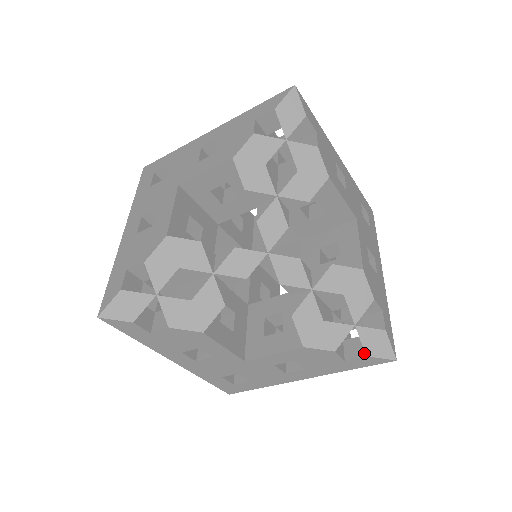
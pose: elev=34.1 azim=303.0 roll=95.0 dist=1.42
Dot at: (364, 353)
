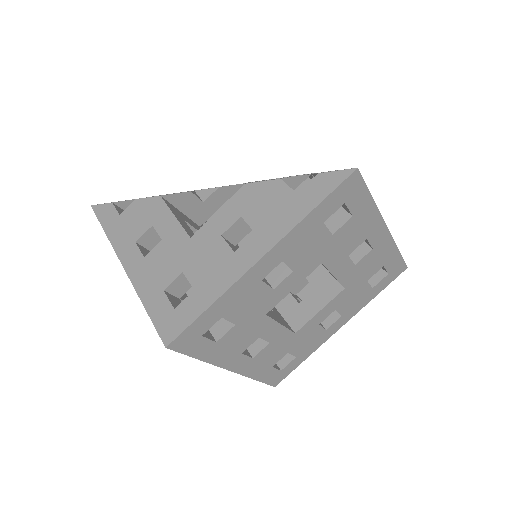
Dot at: (317, 177)
